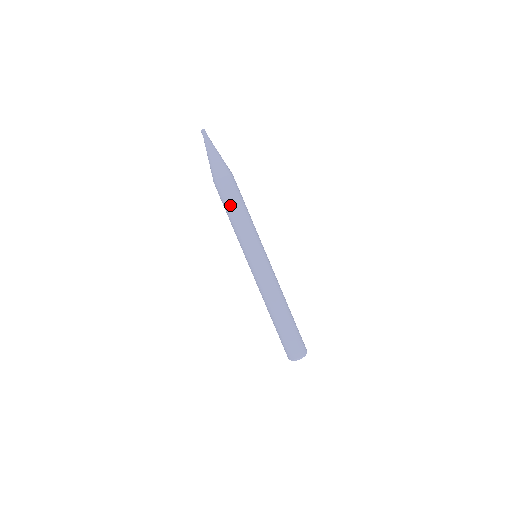
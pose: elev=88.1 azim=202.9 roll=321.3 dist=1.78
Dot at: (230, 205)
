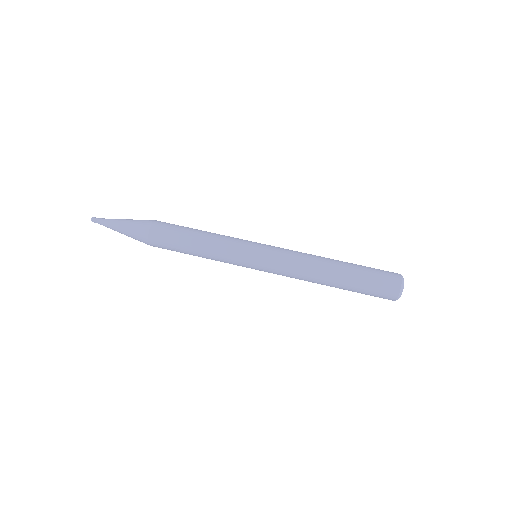
Dot at: (182, 249)
